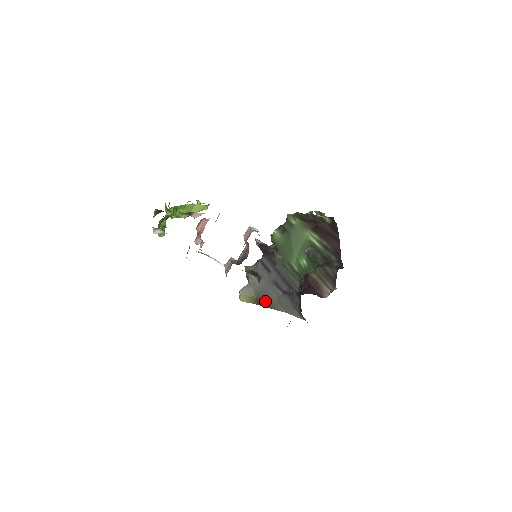
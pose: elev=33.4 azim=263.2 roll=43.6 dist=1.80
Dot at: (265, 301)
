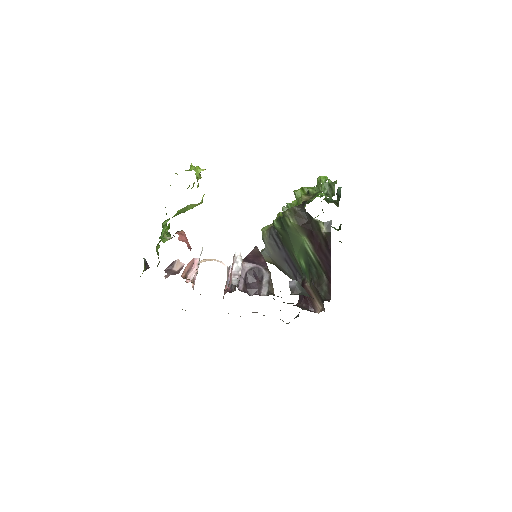
Dot at: (281, 269)
